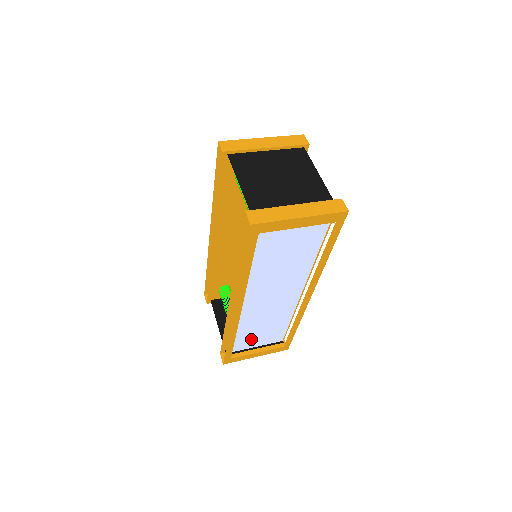
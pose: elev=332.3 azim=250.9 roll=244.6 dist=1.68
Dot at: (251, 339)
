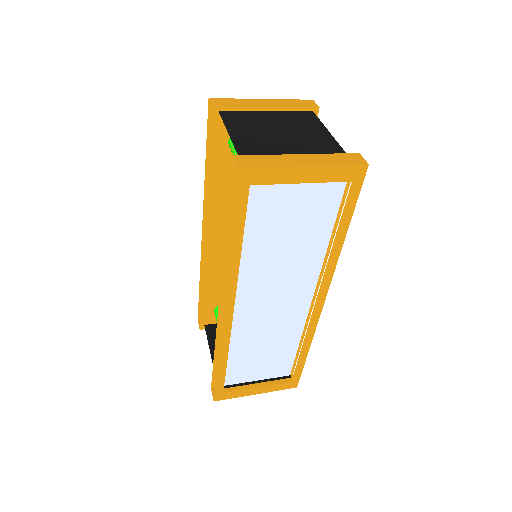
Dot at: (249, 367)
